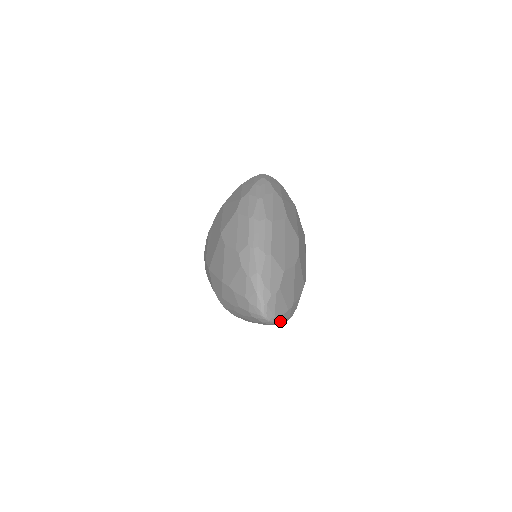
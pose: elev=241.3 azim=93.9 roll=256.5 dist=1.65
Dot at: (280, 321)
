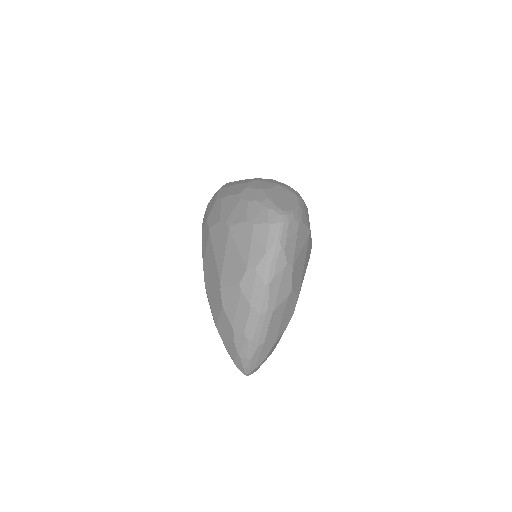
Dot at: occluded
